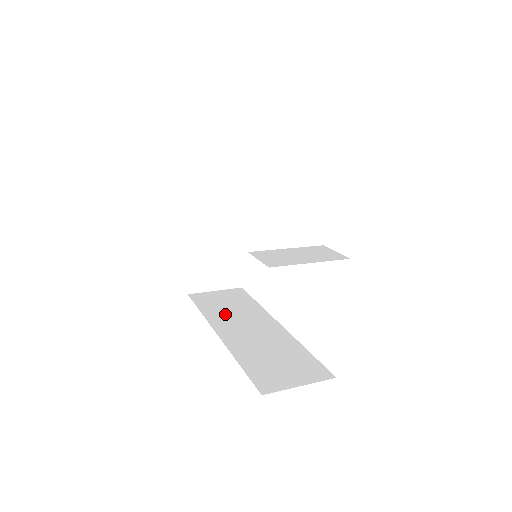
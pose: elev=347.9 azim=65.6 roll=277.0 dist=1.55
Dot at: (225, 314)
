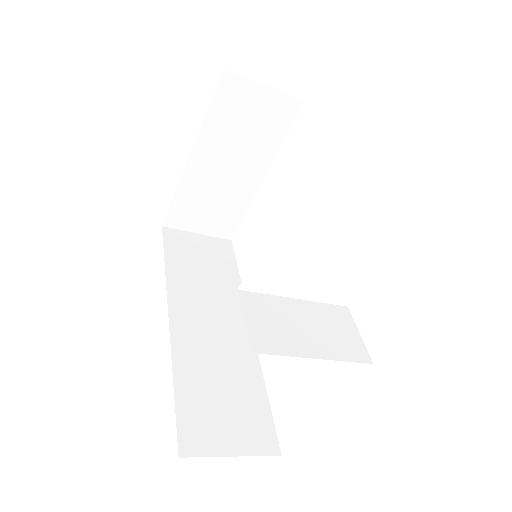
Dot at: (193, 282)
